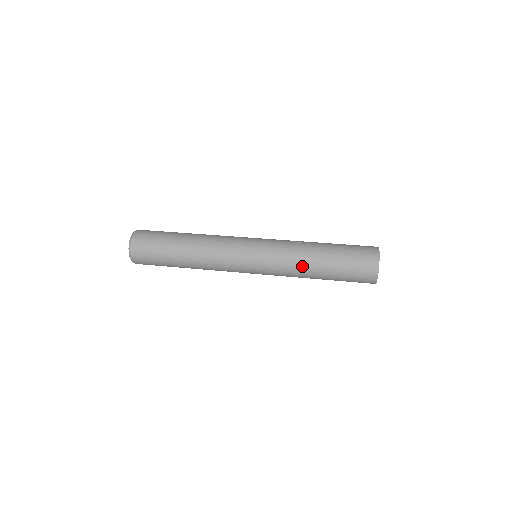
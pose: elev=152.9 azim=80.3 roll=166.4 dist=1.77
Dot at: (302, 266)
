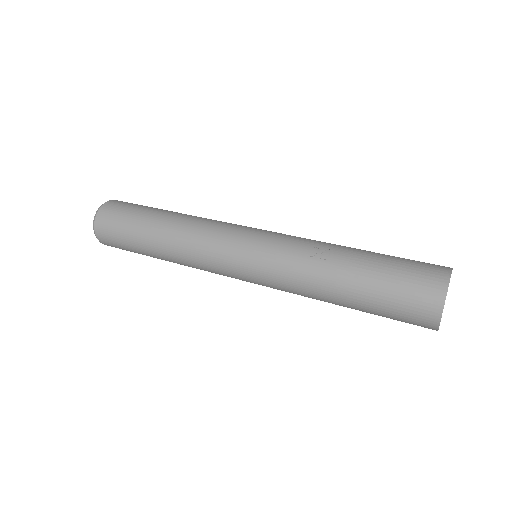
Dot at: (315, 296)
